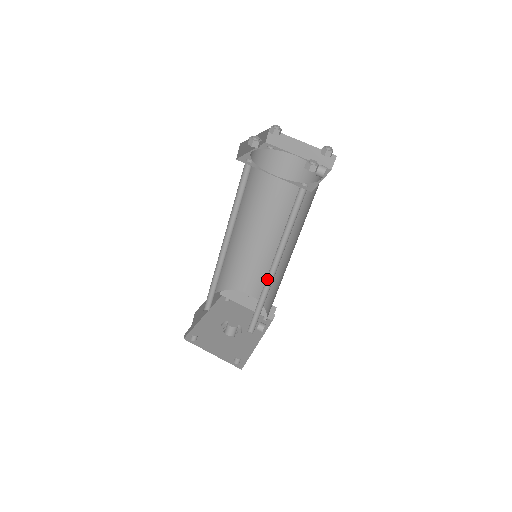
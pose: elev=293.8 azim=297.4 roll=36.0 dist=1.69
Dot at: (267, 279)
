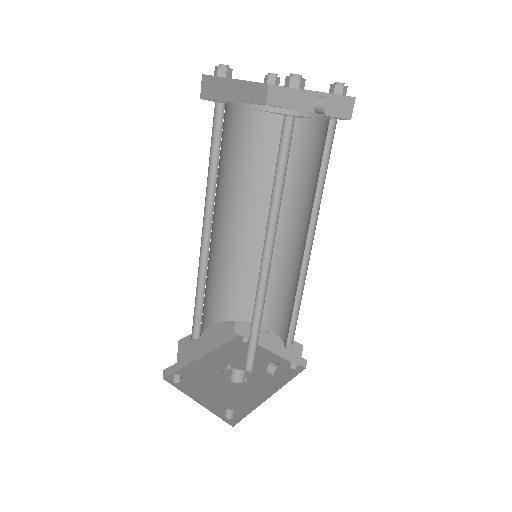
Dot at: (261, 280)
